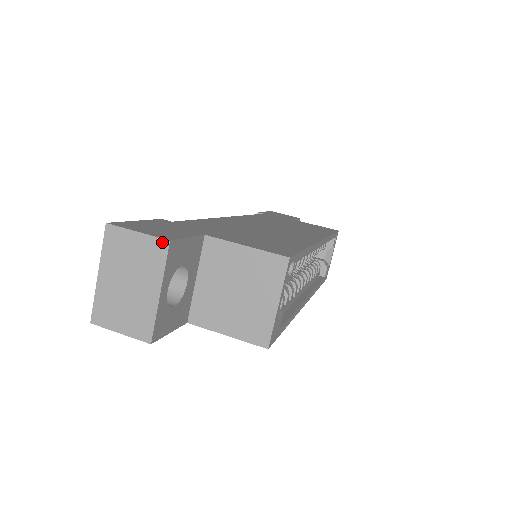
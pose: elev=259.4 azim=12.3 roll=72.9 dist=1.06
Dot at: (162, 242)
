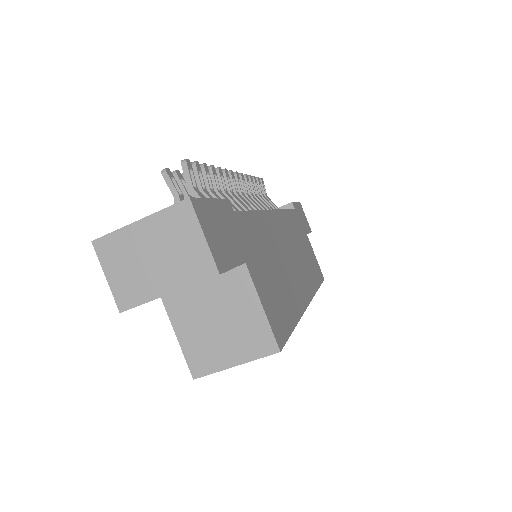
Dot at: (213, 267)
